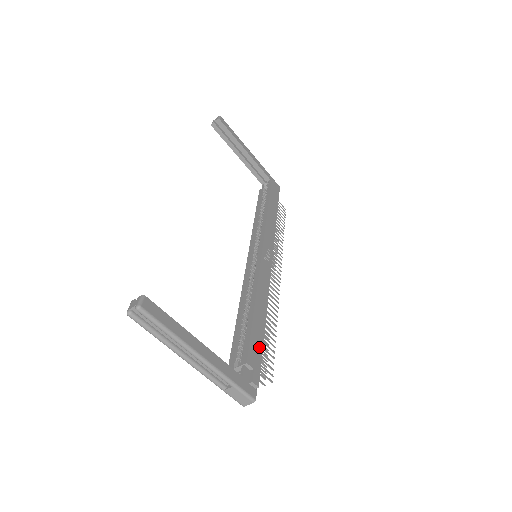
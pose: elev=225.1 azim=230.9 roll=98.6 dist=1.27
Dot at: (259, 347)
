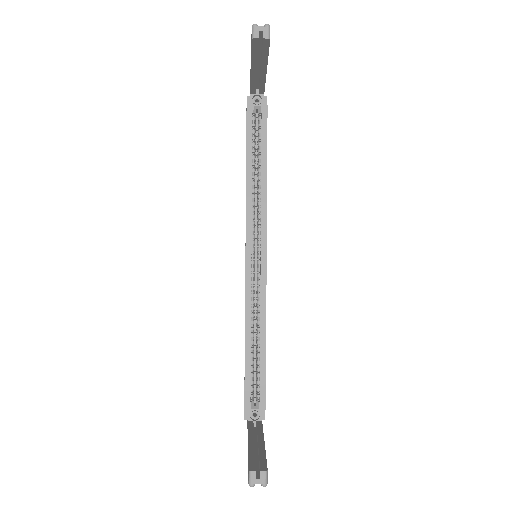
Dot at: occluded
